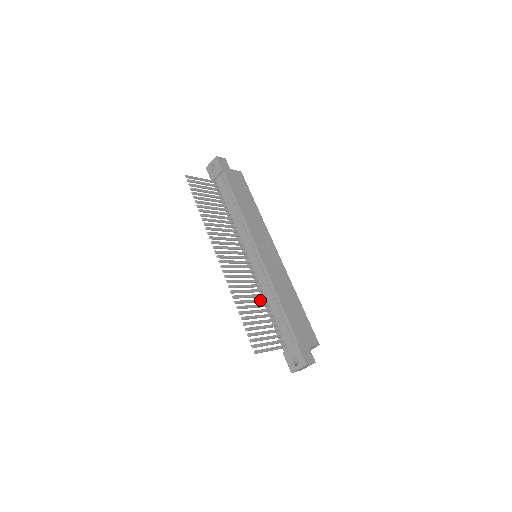
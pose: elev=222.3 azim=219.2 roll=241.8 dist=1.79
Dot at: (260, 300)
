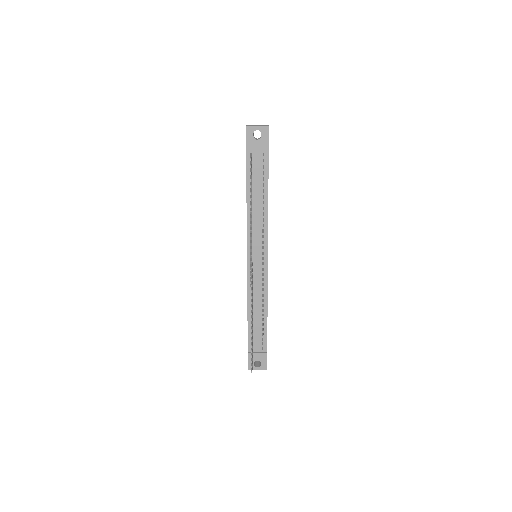
Dot at: occluded
